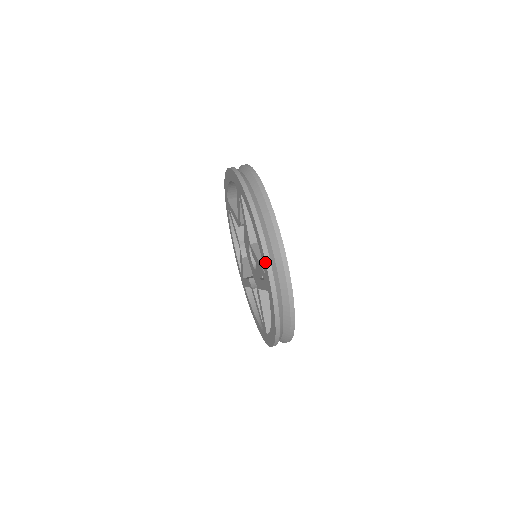
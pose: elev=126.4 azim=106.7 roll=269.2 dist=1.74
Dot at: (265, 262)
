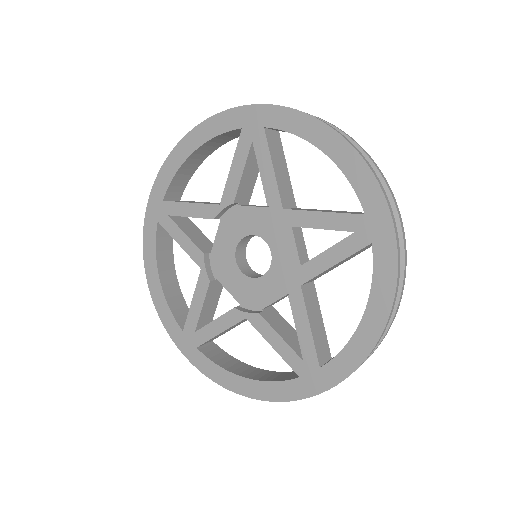
Dot at: (223, 112)
